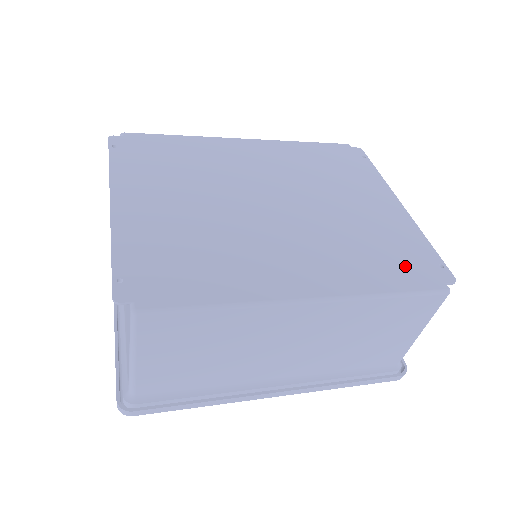
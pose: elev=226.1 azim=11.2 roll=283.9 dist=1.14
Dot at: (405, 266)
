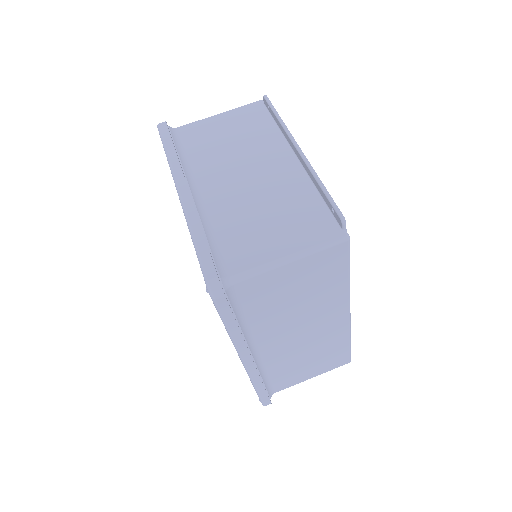
Dot at: occluded
